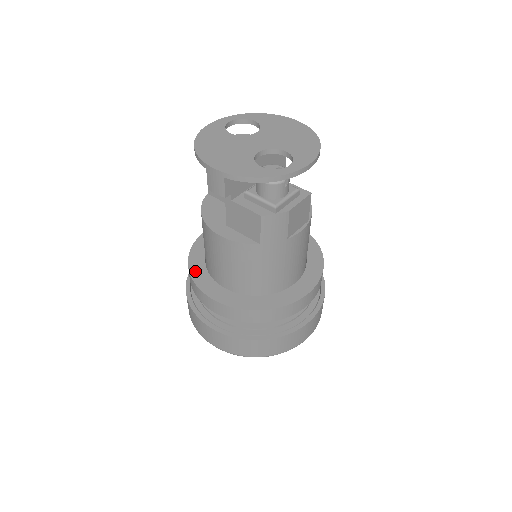
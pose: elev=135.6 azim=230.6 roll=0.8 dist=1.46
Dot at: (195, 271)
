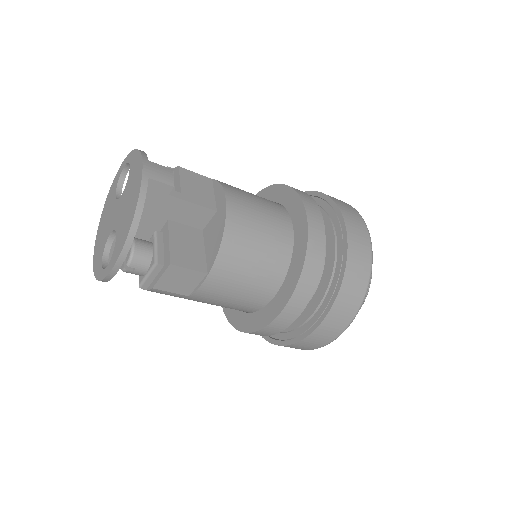
Dot at: occluded
